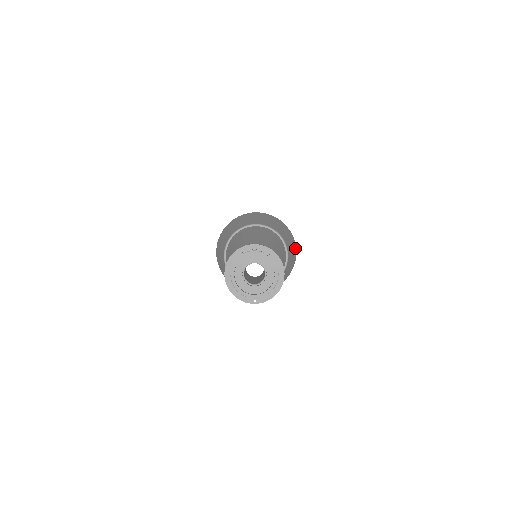
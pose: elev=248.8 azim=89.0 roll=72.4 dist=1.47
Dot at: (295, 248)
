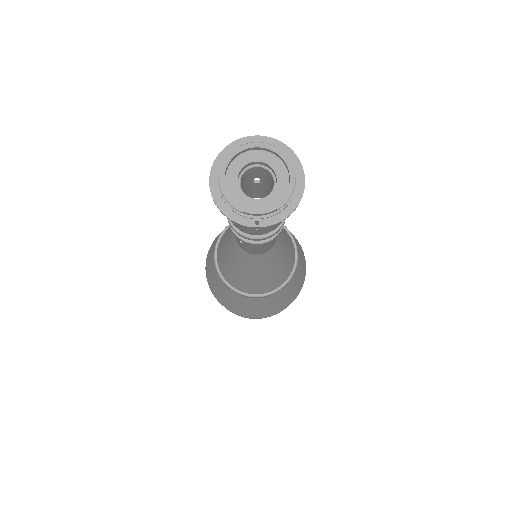
Dot at: (305, 262)
